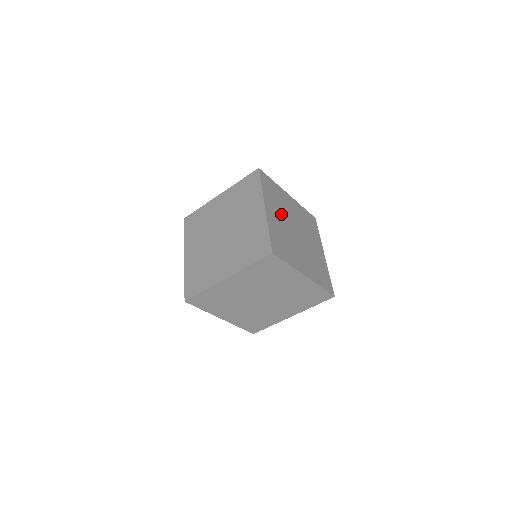
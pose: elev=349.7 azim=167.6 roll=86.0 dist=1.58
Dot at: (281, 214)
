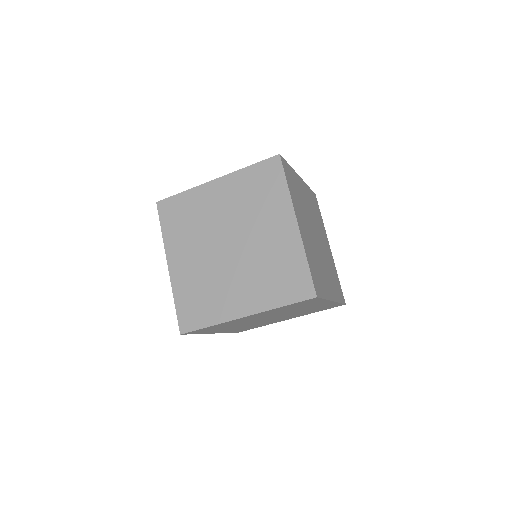
Dot at: (305, 219)
